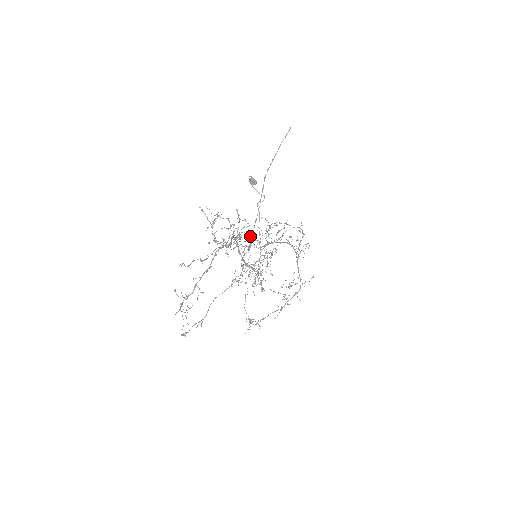
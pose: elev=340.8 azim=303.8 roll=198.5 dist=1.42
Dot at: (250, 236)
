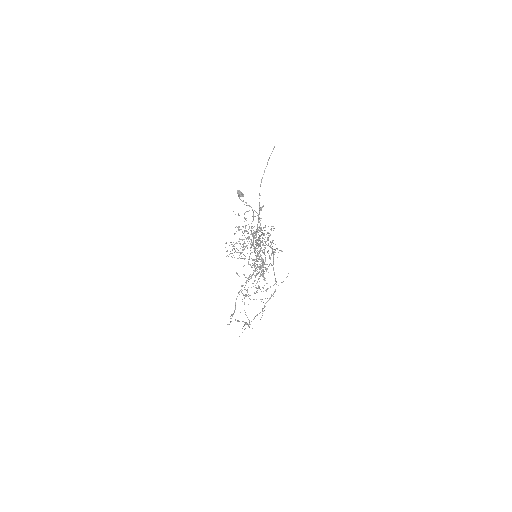
Dot at: occluded
